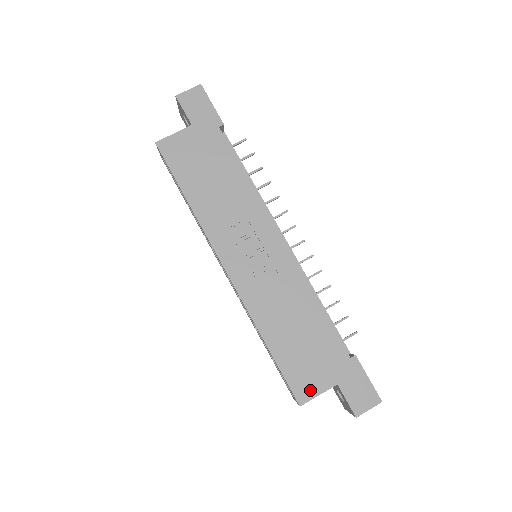
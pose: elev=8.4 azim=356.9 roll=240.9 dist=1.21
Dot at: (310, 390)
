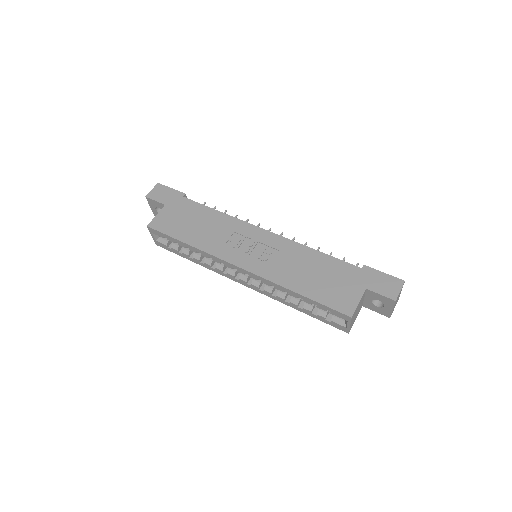
Dot at: (350, 303)
